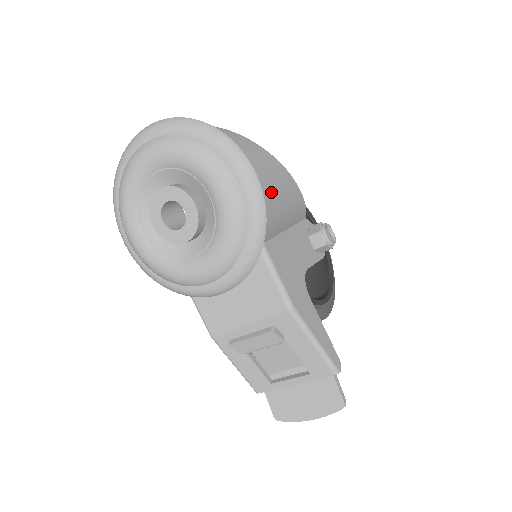
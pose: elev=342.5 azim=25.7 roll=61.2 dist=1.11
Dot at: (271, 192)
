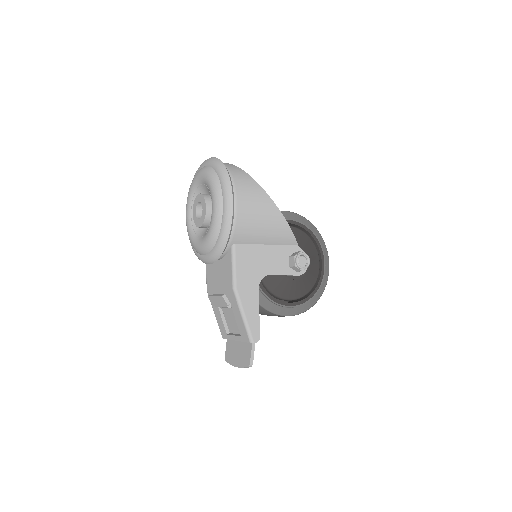
Dot at: (249, 216)
